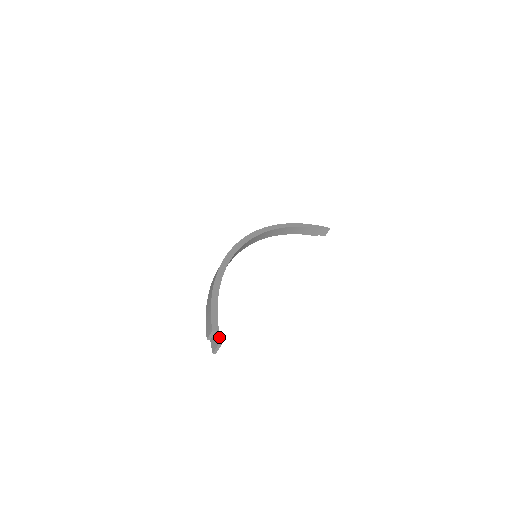
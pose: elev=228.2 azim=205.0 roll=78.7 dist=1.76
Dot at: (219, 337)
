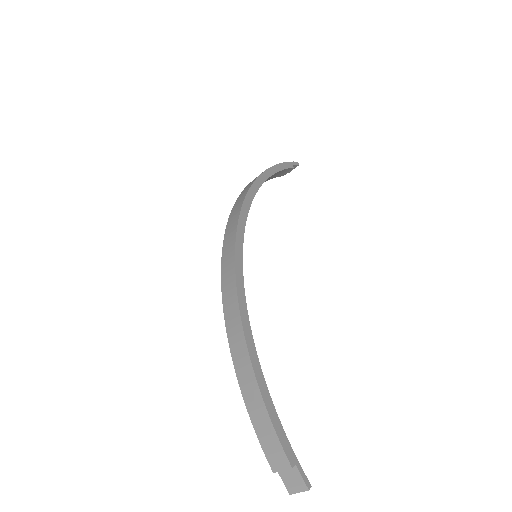
Dot at: (303, 473)
